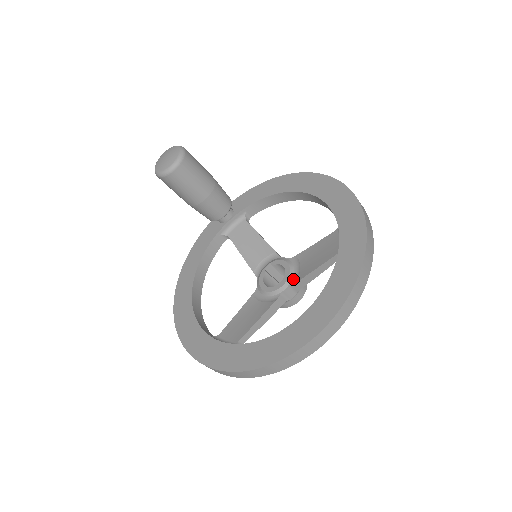
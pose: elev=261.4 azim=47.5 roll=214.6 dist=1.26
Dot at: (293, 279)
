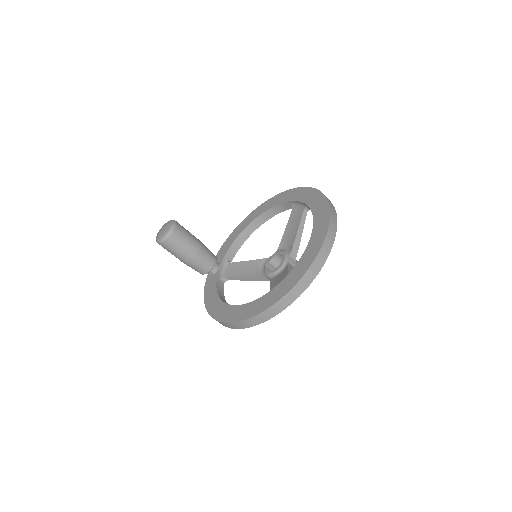
Dot at: (288, 252)
